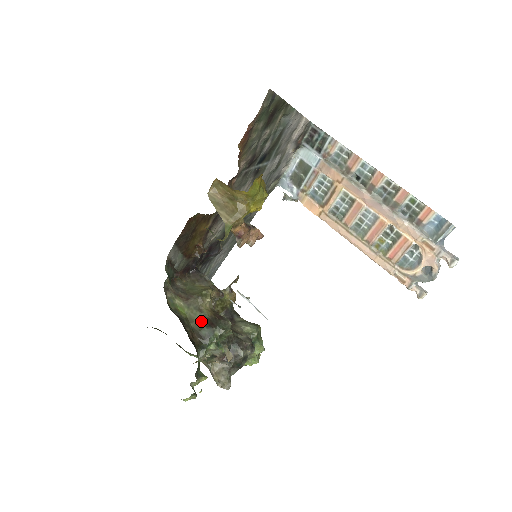
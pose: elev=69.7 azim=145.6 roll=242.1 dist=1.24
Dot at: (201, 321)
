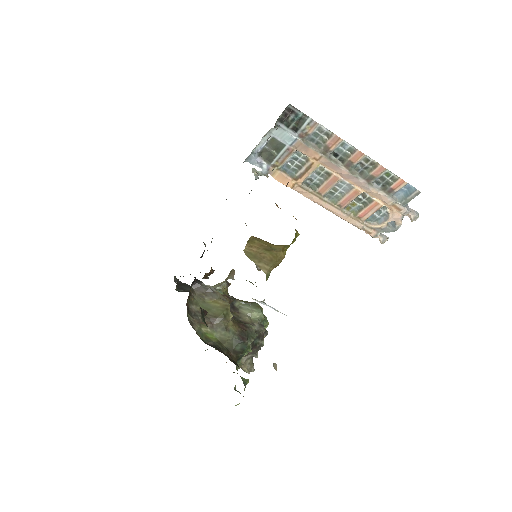
Dot at: (232, 339)
